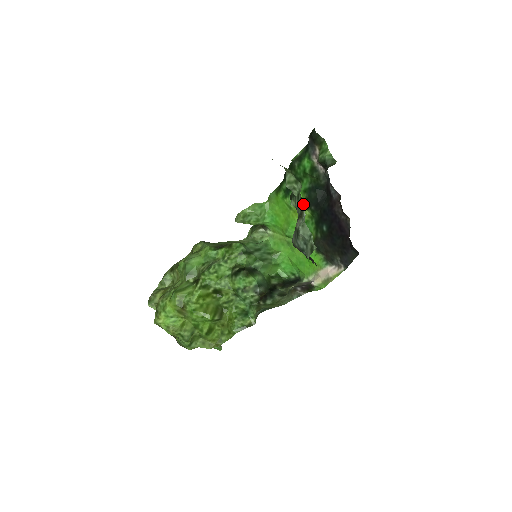
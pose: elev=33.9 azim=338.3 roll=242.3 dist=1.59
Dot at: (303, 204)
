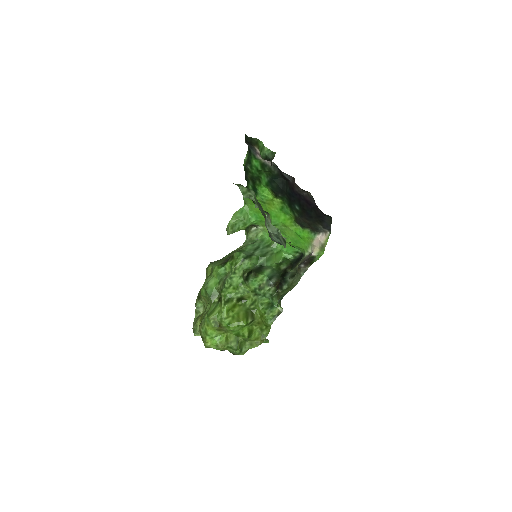
Dot at: (261, 207)
